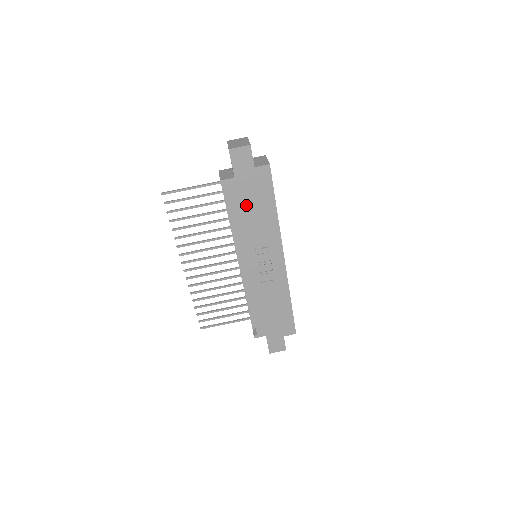
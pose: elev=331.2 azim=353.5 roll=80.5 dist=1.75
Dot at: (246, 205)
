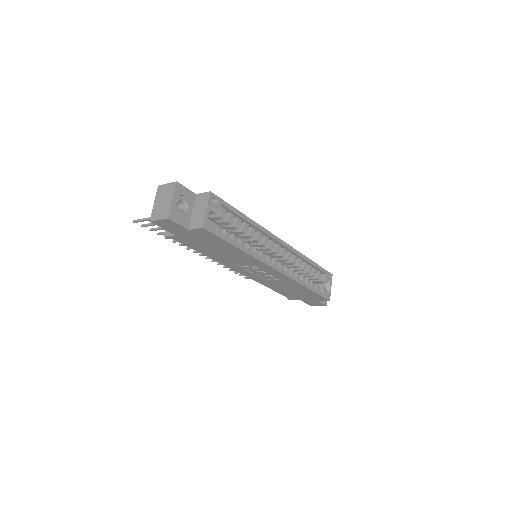
Dot at: (206, 248)
